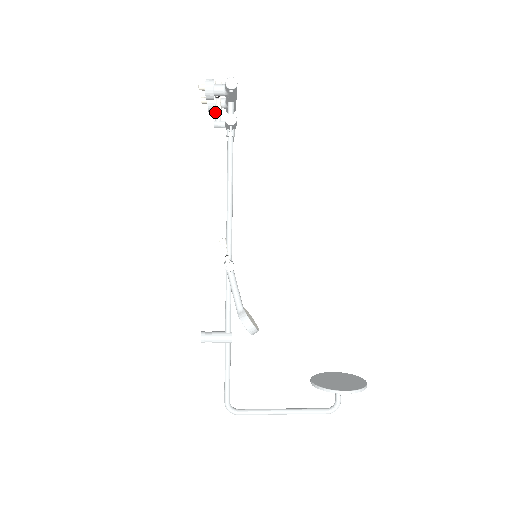
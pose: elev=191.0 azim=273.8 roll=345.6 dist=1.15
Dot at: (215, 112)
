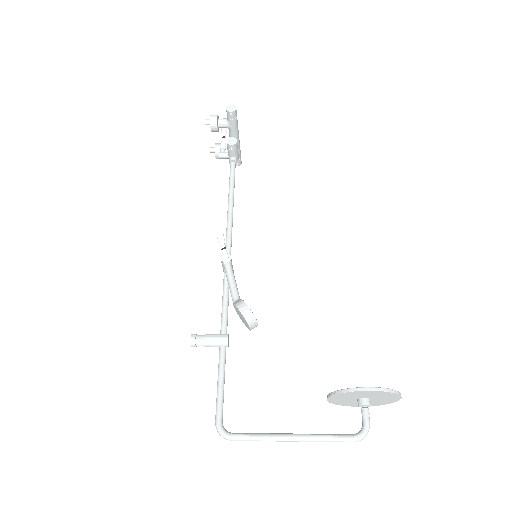
Dot at: (220, 147)
